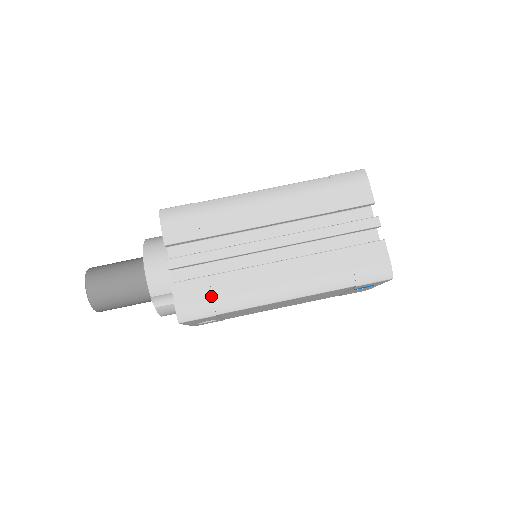
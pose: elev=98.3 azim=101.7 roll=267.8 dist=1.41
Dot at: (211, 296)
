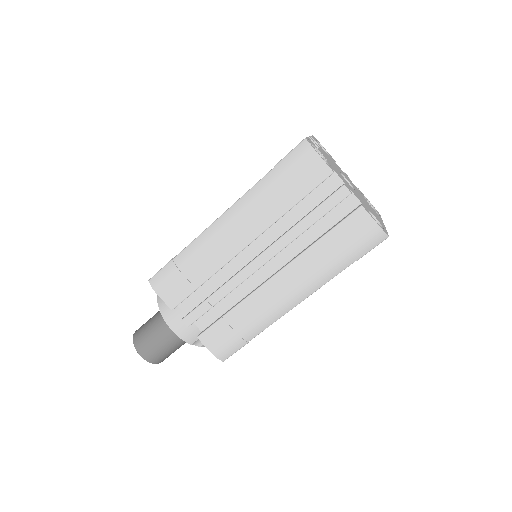
Dot at: (234, 332)
